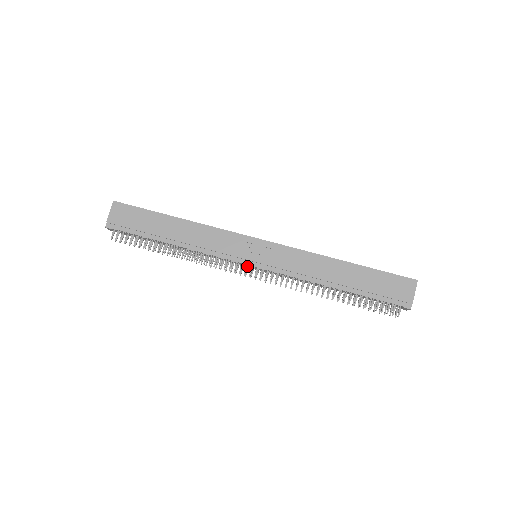
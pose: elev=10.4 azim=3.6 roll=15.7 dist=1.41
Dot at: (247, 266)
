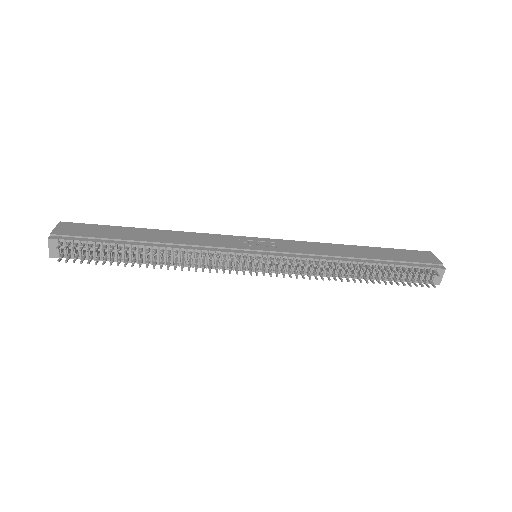
Dot at: (252, 256)
